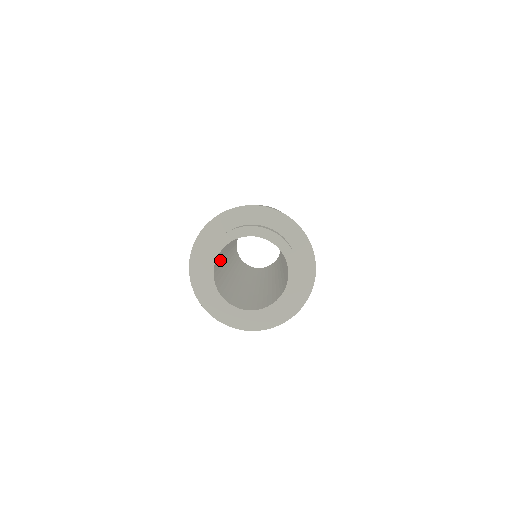
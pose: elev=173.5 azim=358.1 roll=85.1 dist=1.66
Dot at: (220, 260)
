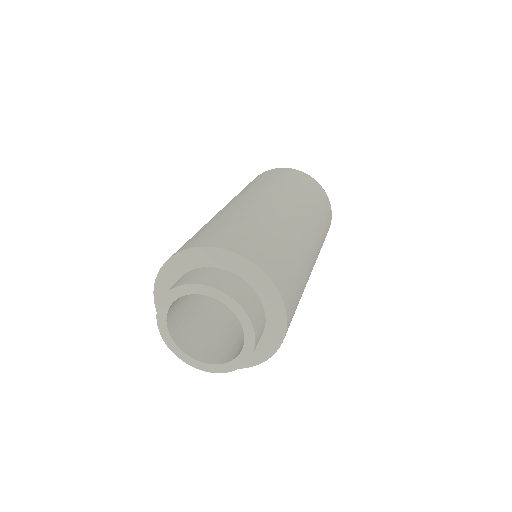
Dot at: (204, 315)
